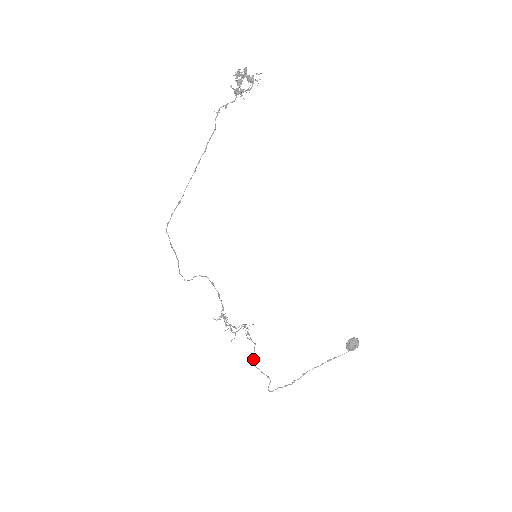
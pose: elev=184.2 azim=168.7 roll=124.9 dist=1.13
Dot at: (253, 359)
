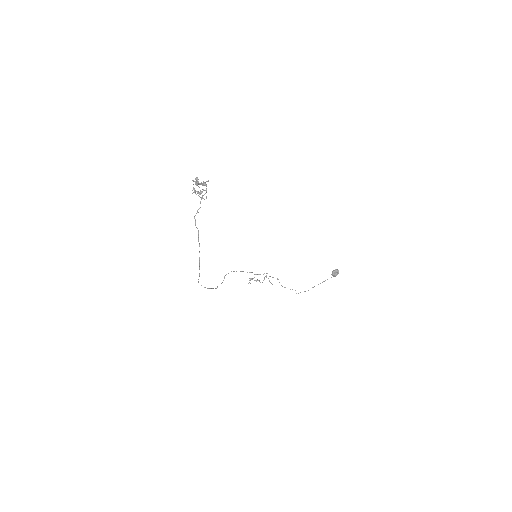
Dot at: occluded
